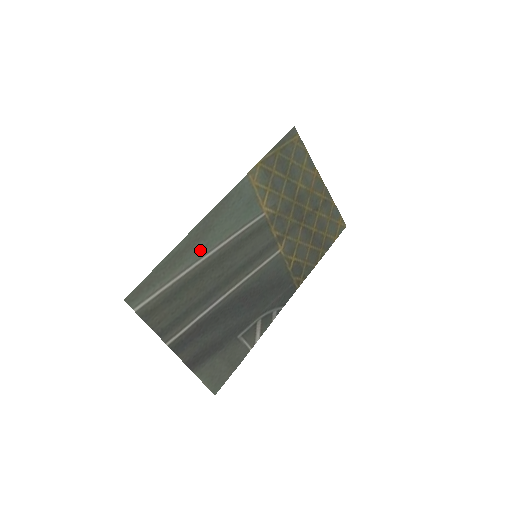
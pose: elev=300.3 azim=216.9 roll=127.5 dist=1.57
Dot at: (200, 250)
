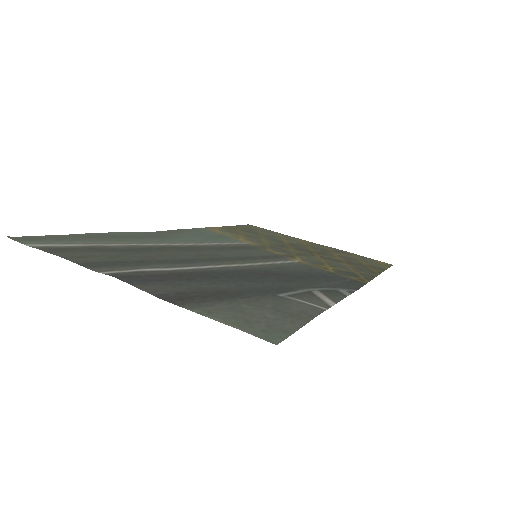
Dot at: (152, 241)
